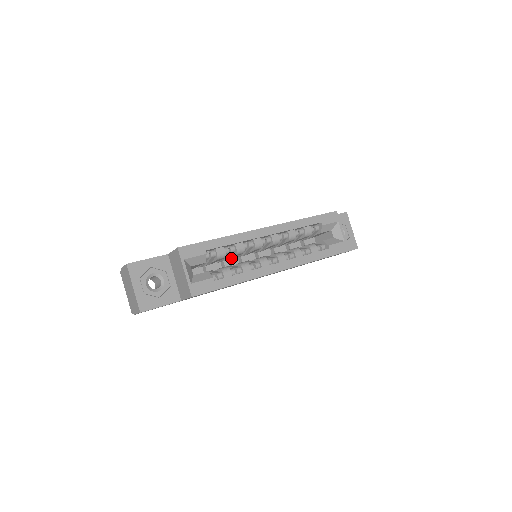
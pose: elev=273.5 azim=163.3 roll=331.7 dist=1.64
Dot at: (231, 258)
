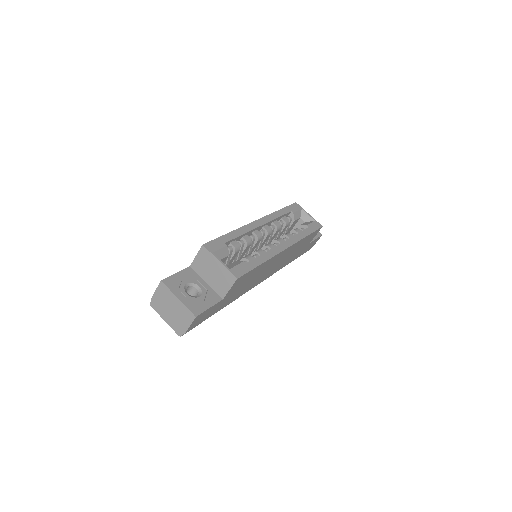
Dot at: occluded
